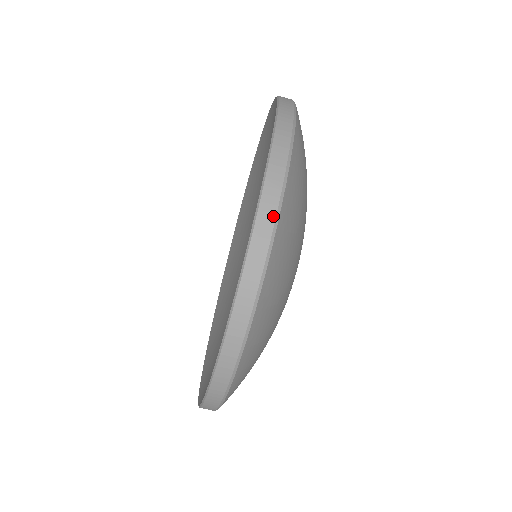
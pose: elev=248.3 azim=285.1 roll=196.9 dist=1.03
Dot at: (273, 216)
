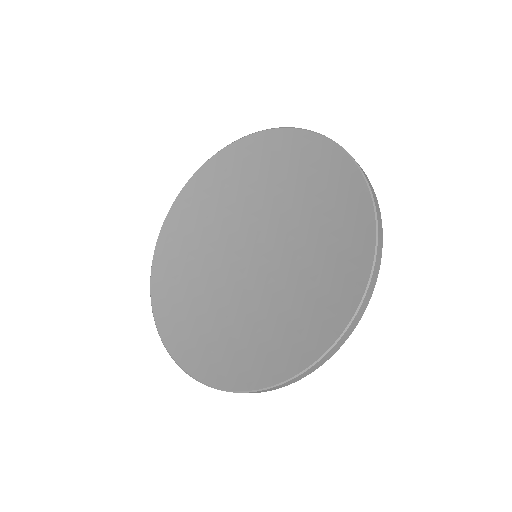
Dot at: occluded
